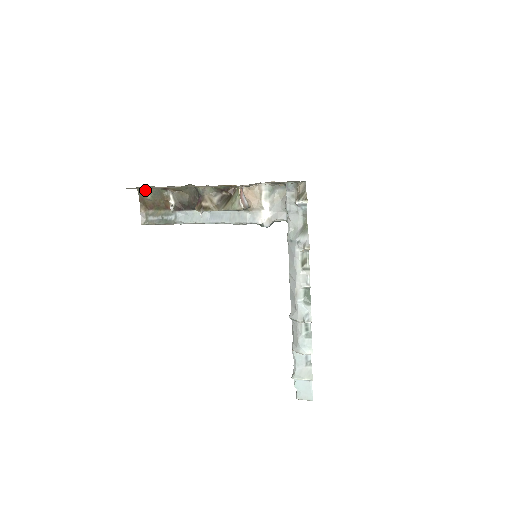
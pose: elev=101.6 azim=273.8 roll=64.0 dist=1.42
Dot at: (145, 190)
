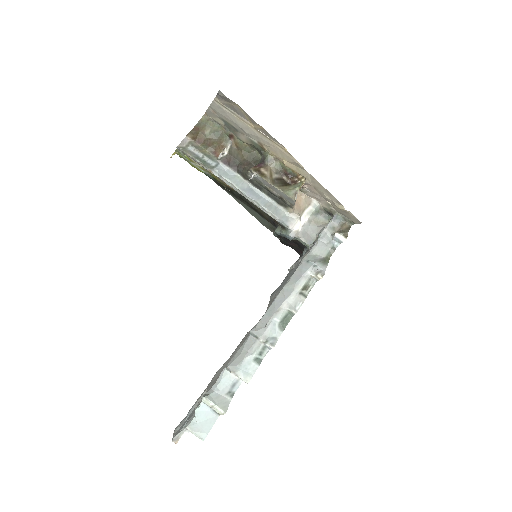
Dot at: (209, 124)
